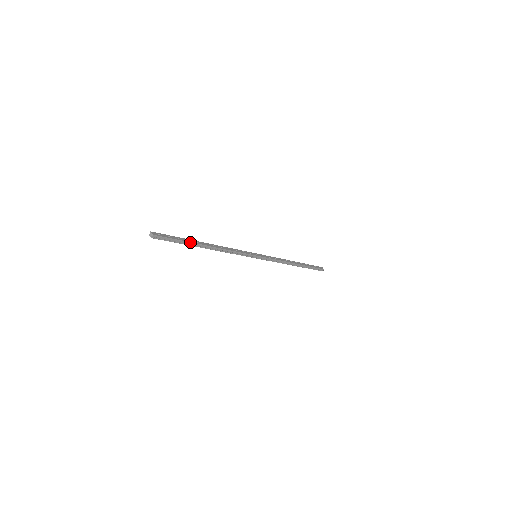
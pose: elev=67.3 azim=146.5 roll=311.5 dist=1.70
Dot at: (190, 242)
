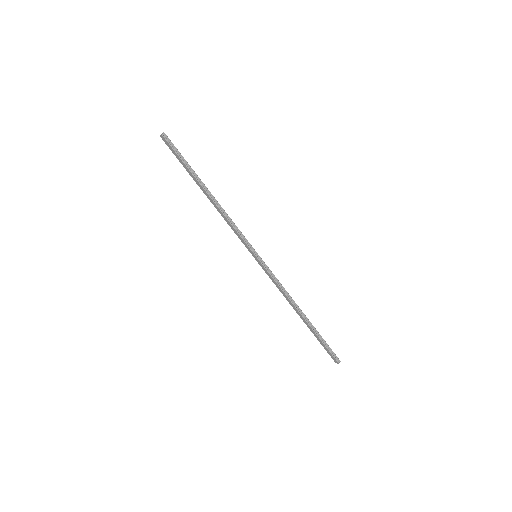
Dot at: (193, 170)
